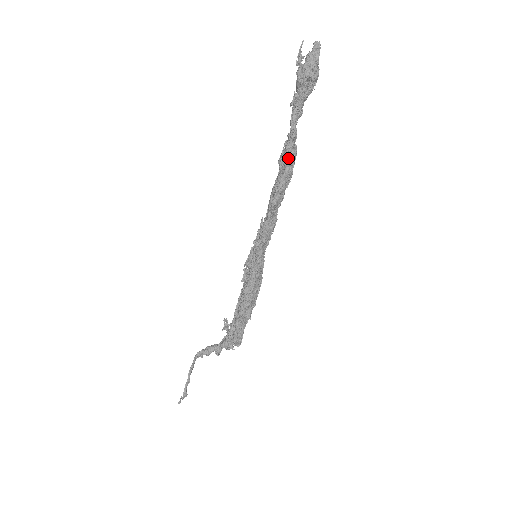
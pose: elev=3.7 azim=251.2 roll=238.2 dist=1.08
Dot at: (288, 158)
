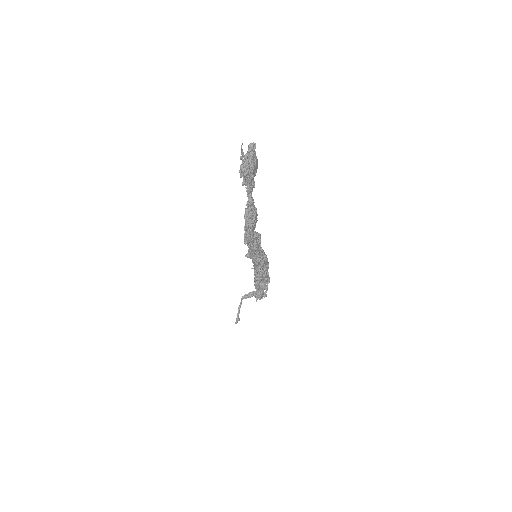
Dot at: (245, 220)
